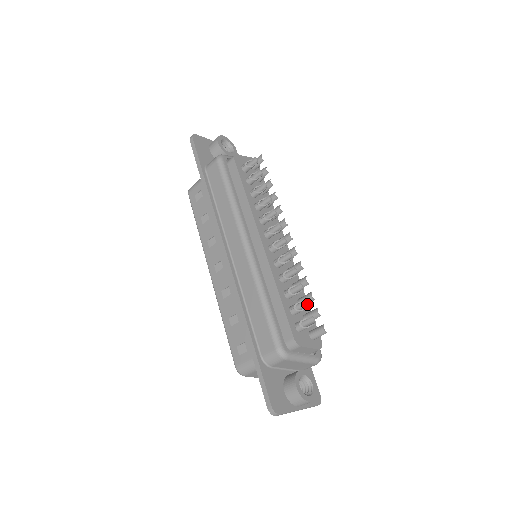
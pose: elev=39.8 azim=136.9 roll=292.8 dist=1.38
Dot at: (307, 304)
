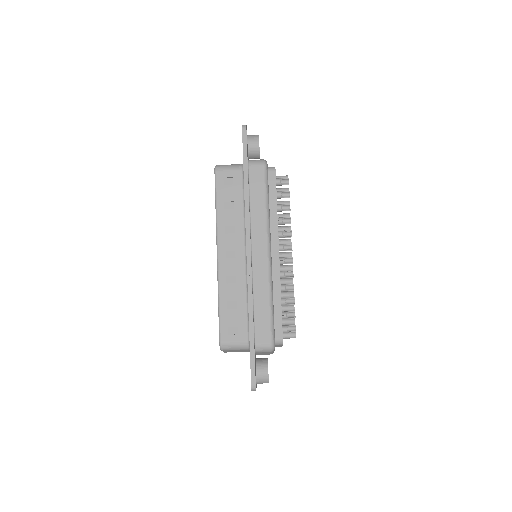
Dot at: (294, 315)
